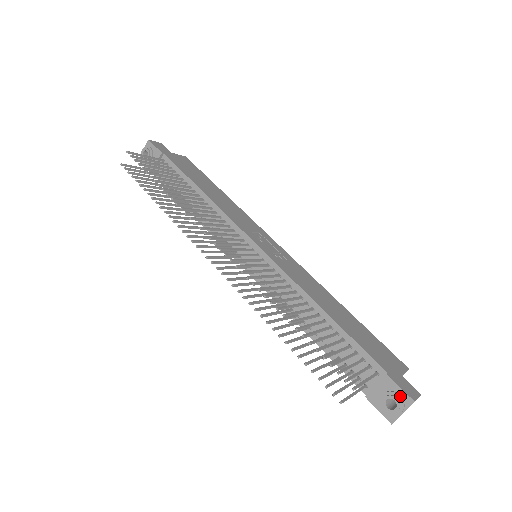
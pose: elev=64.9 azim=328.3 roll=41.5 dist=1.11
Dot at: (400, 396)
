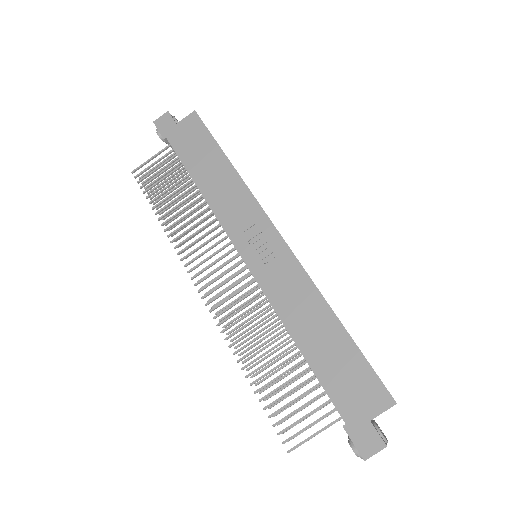
Dot at: (355, 449)
